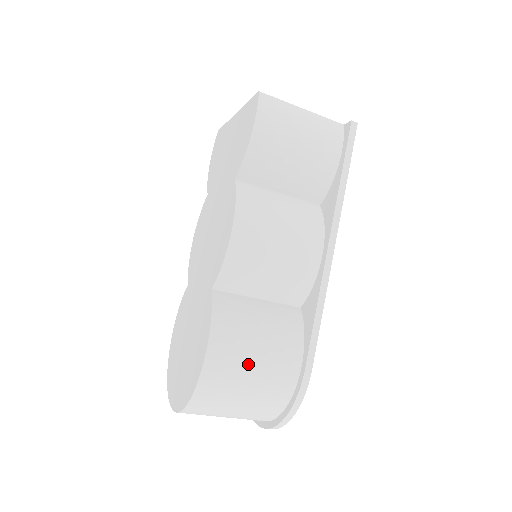
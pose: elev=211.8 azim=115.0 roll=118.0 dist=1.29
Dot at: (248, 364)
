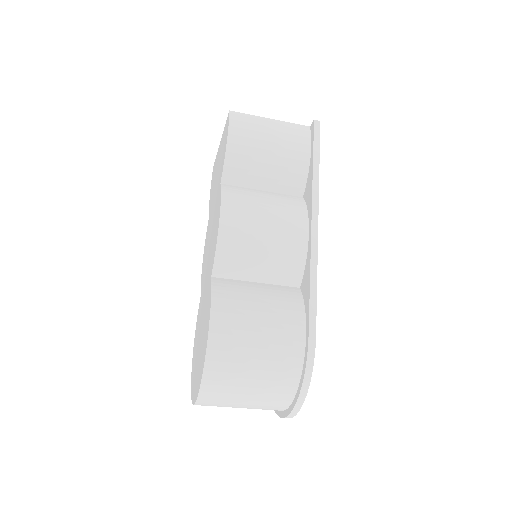
Dot at: (251, 336)
